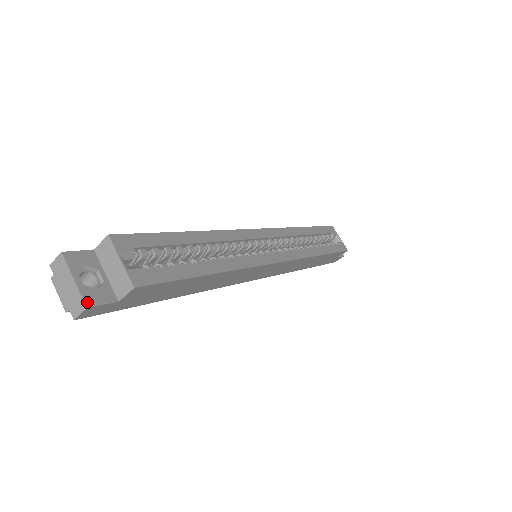
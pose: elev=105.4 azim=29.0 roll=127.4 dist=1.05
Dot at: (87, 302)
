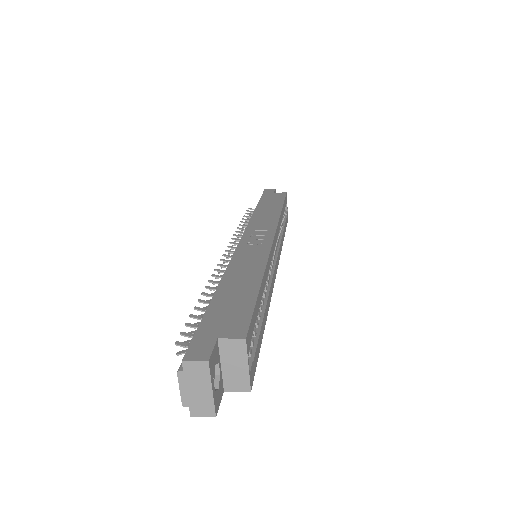
Dot at: (216, 410)
